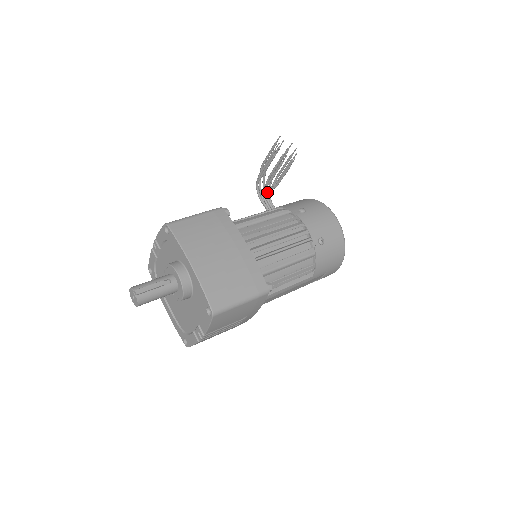
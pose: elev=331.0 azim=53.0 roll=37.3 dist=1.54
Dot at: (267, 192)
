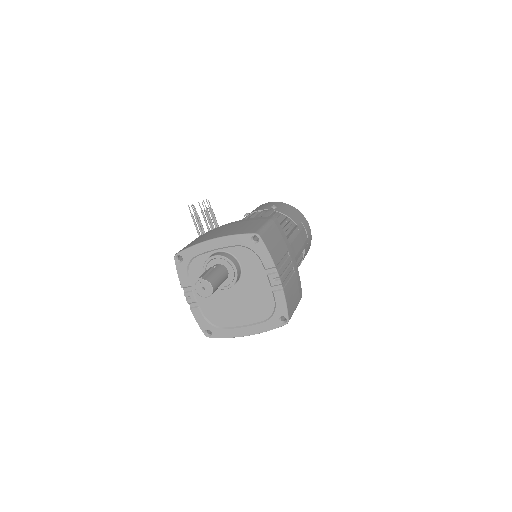
Dot at: occluded
